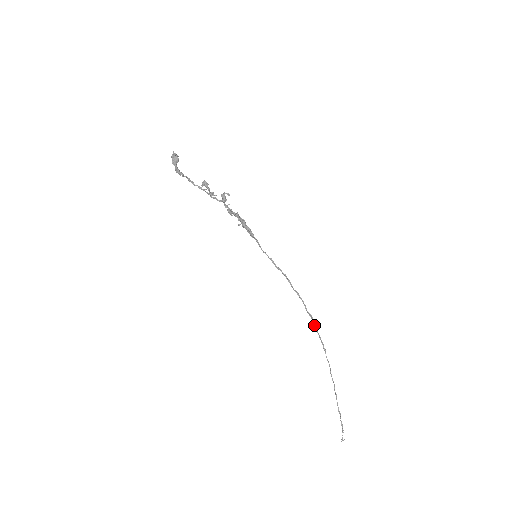
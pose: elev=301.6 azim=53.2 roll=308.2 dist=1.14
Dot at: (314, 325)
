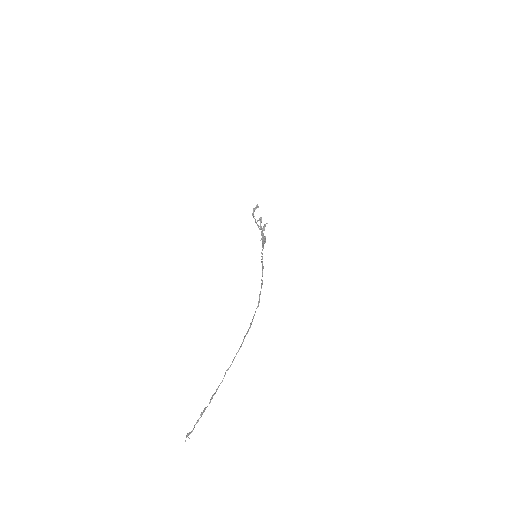
Dot at: occluded
